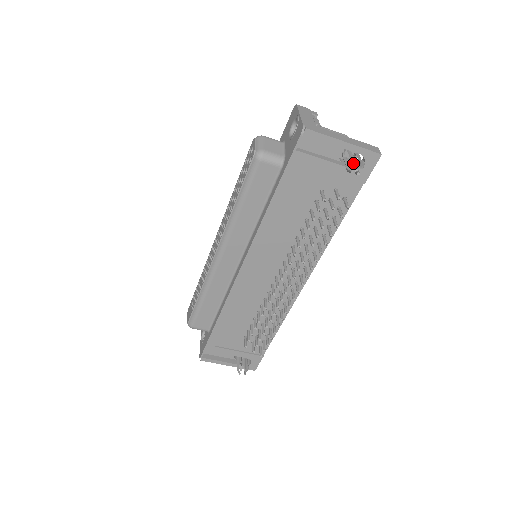
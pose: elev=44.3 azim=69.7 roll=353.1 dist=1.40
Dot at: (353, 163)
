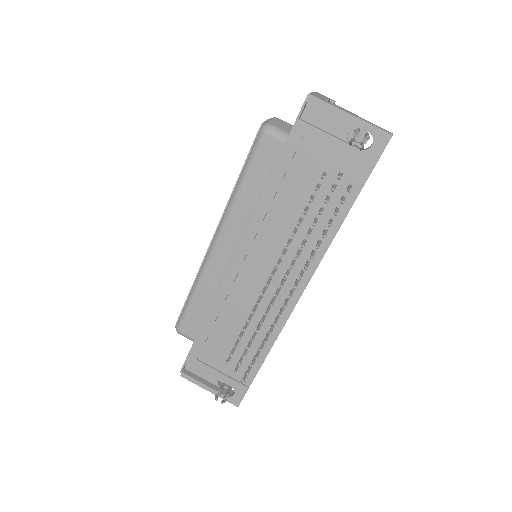
Dot at: (355, 133)
